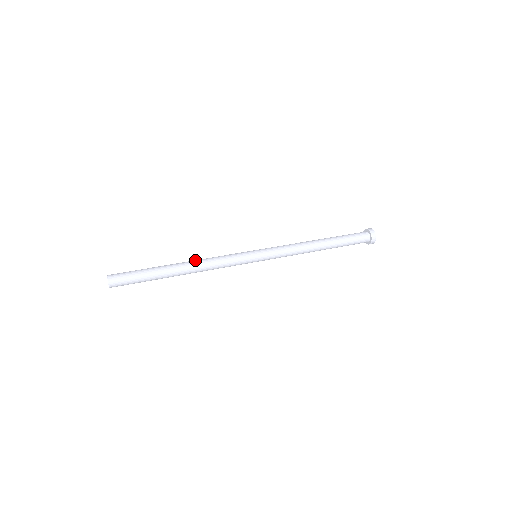
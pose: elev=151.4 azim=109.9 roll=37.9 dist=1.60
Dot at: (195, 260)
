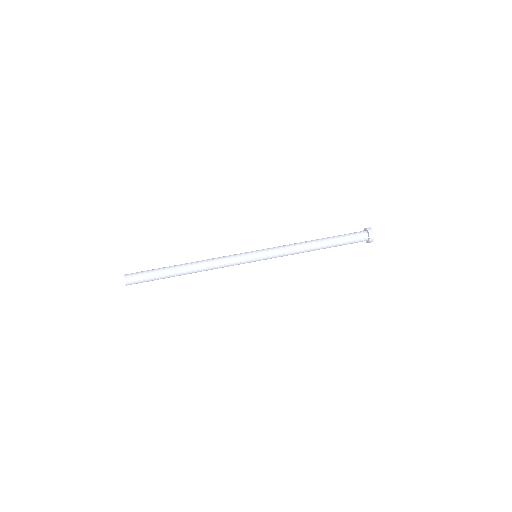
Dot at: (200, 261)
